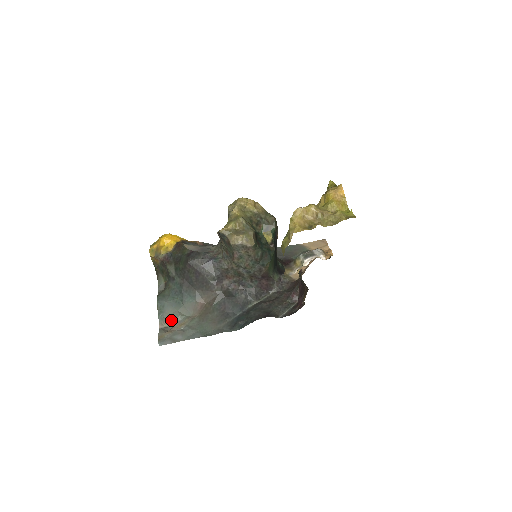
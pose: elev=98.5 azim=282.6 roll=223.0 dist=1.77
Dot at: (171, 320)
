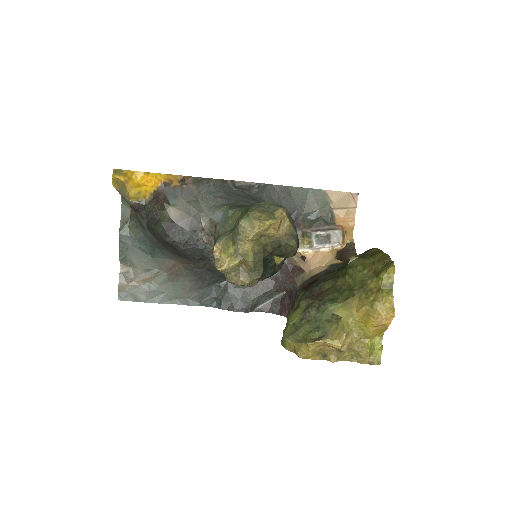
Dot at: (135, 267)
